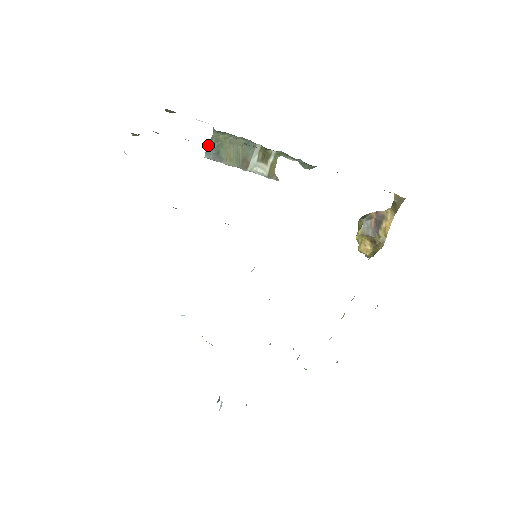
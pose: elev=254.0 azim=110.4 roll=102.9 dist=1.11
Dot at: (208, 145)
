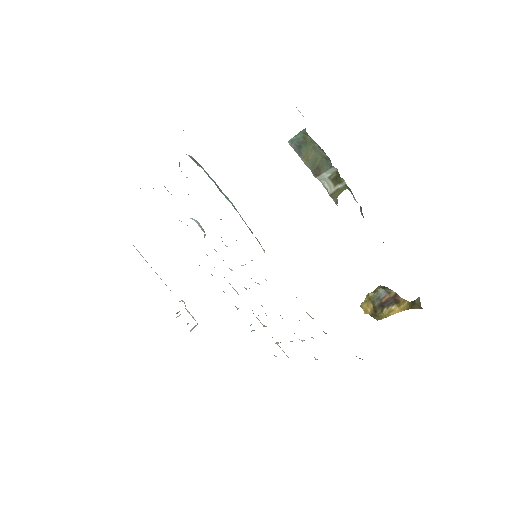
Dot at: (298, 133)
